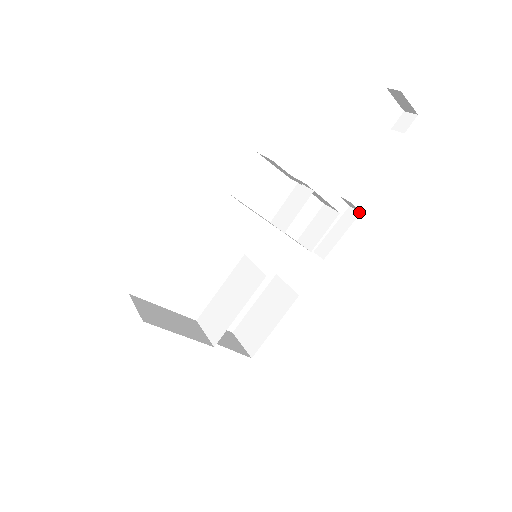
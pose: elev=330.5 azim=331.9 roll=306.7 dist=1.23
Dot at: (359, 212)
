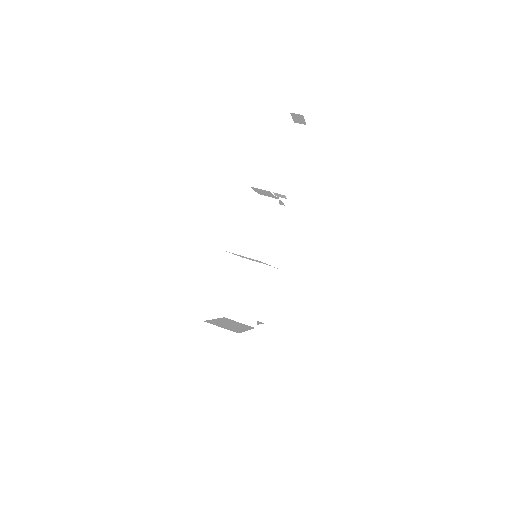
Dot at: (286, 199)
